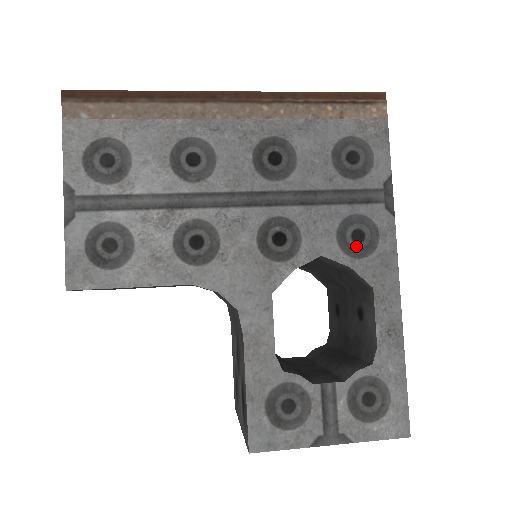
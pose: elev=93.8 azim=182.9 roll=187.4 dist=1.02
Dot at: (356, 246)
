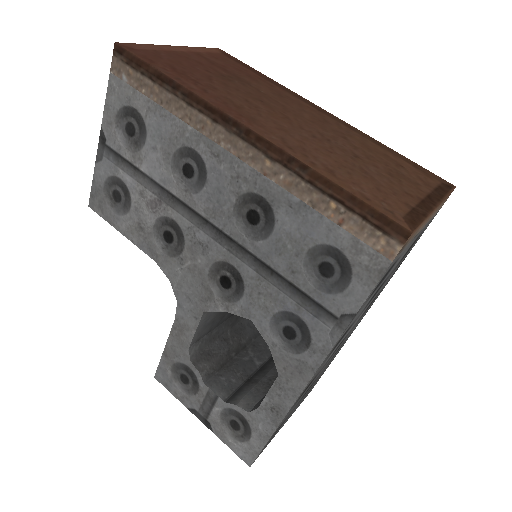
Dot at: (283, 338)
